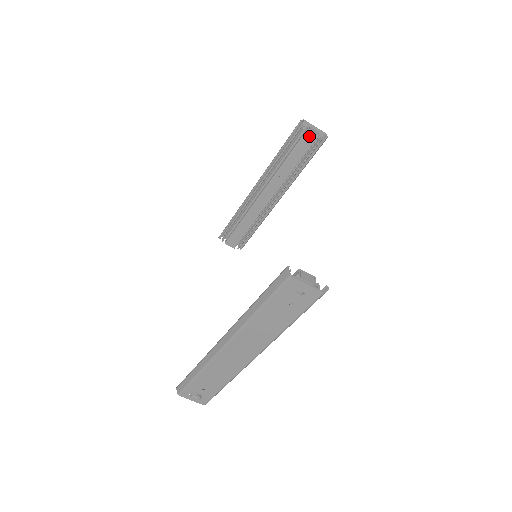
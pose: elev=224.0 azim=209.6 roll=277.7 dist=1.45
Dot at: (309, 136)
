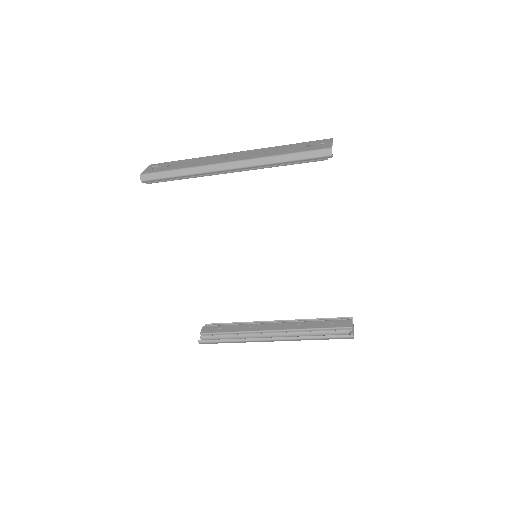
Dot at: occluded
